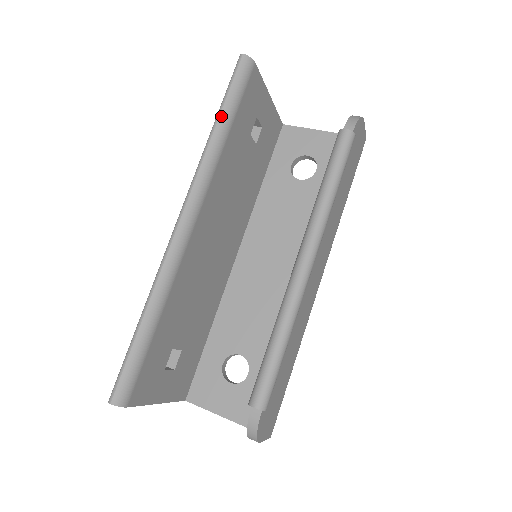
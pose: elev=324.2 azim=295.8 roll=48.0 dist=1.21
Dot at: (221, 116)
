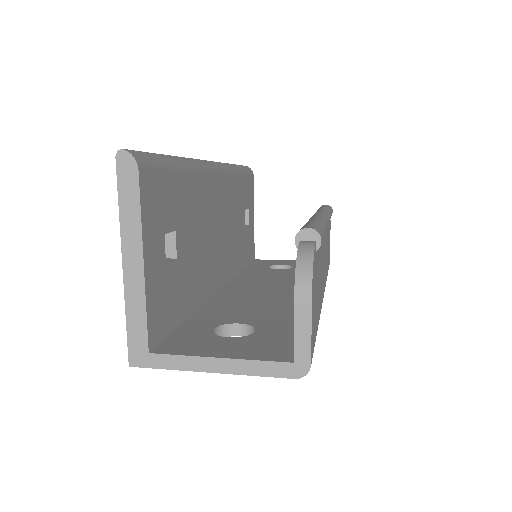
Dot at: (236, 165)
